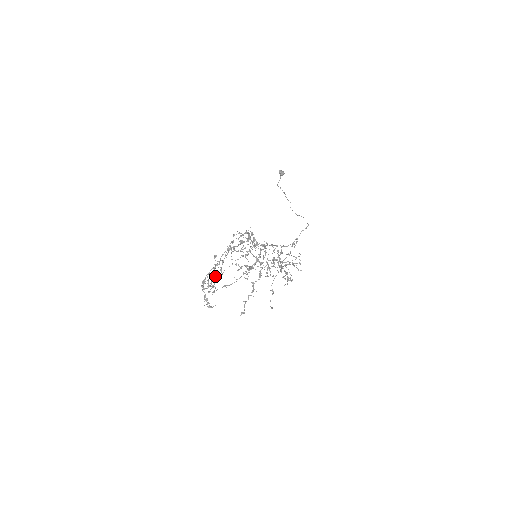
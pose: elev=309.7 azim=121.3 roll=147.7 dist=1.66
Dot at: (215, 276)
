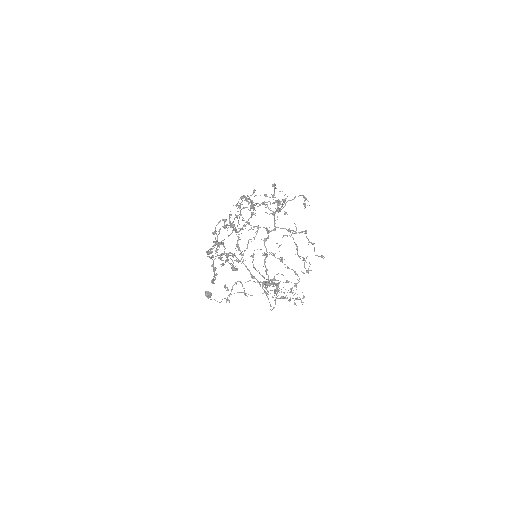
Dot at: (214, 267)
